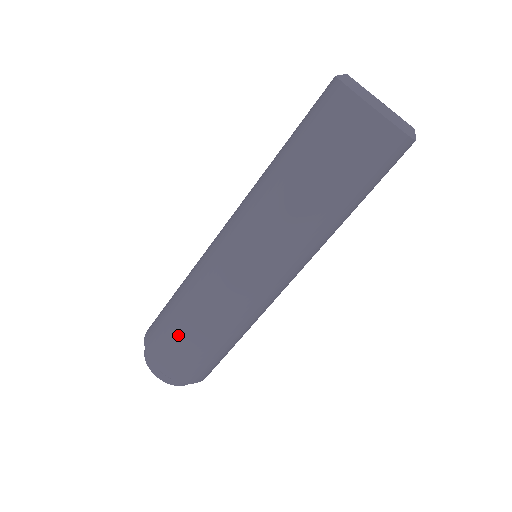
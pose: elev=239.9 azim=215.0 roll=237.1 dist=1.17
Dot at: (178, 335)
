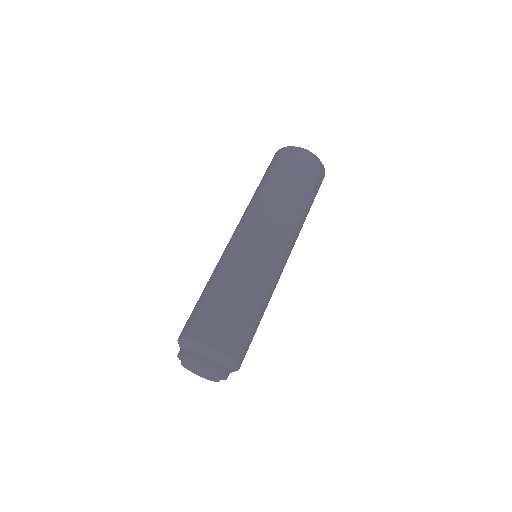
Dot at: (225, 309)
